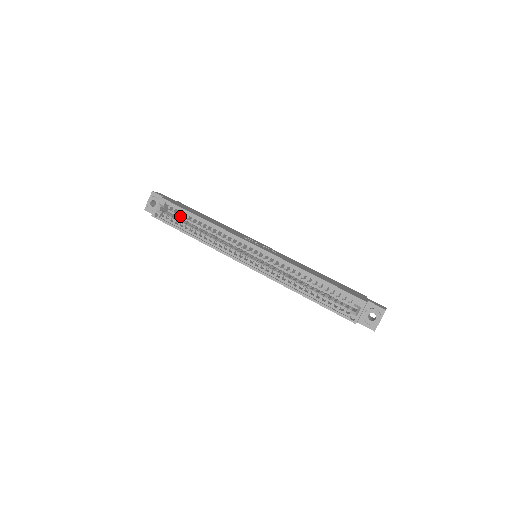
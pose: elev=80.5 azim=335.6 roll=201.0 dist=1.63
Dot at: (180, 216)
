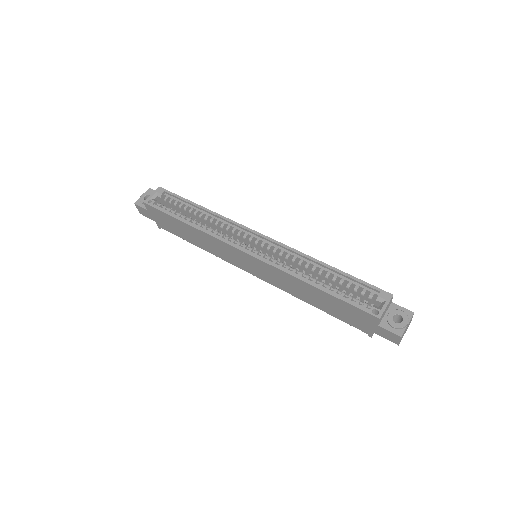
Dot at: occluded
